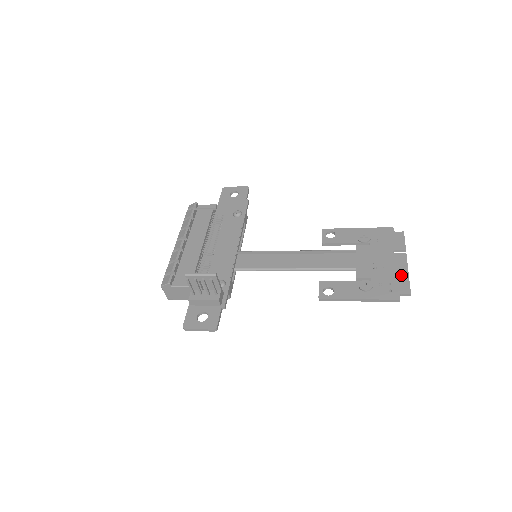
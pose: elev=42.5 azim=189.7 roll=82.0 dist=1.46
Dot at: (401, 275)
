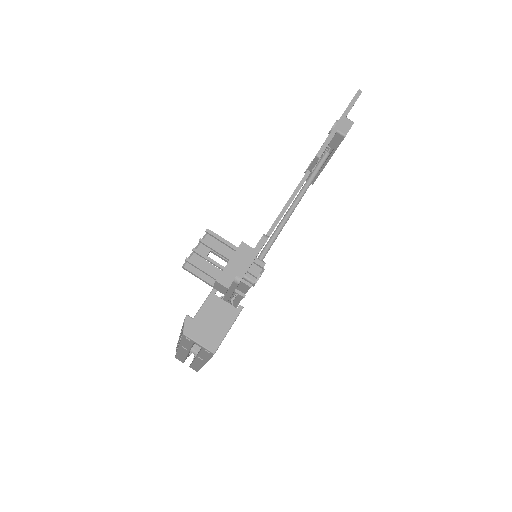
Dot at: occluded
